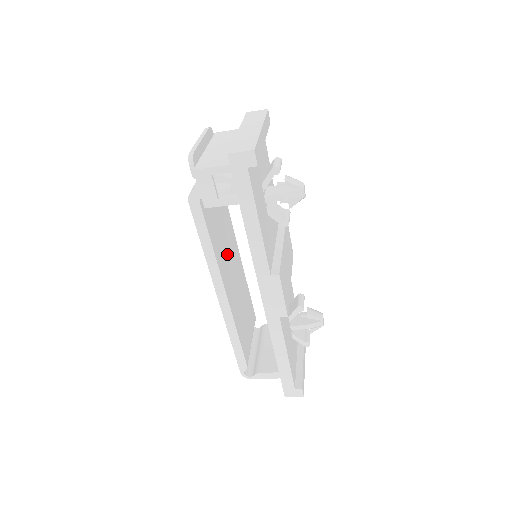
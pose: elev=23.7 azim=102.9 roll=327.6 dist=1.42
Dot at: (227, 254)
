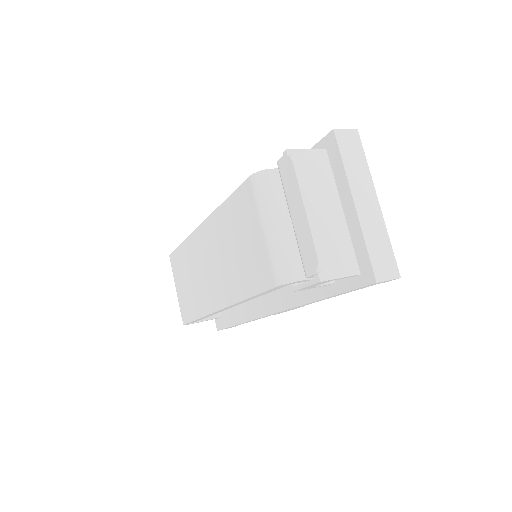
Dot at: occluded
